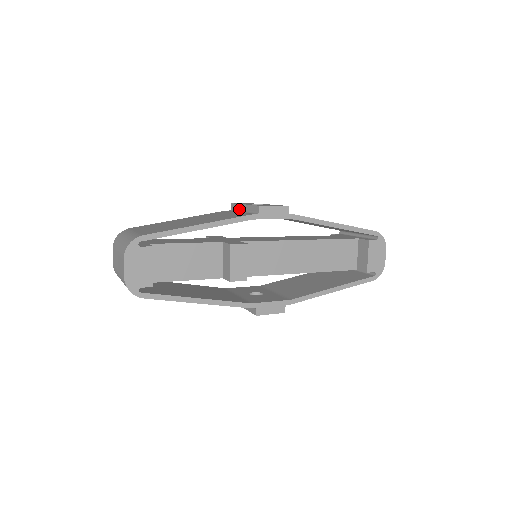
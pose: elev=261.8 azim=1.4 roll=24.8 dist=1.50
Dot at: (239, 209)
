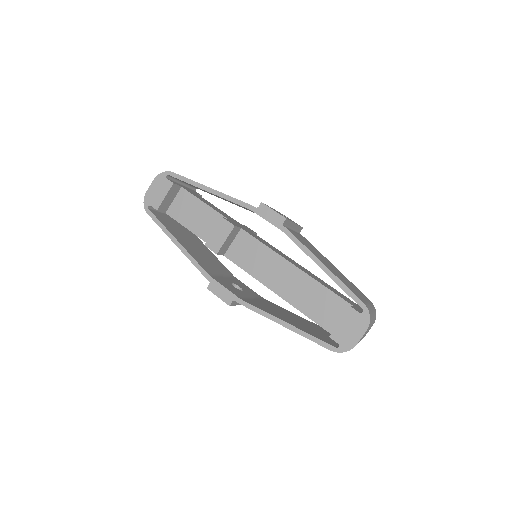
Dot at: occluded
